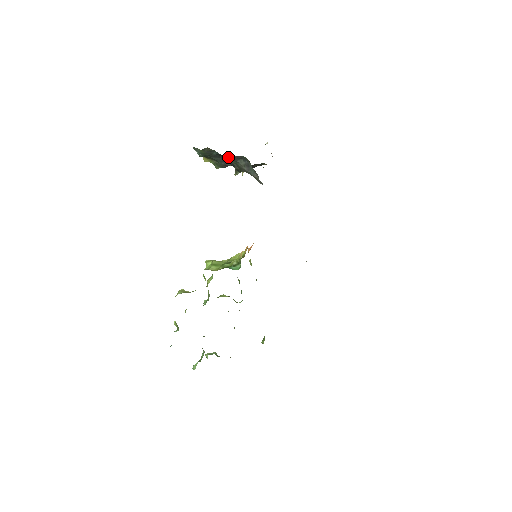
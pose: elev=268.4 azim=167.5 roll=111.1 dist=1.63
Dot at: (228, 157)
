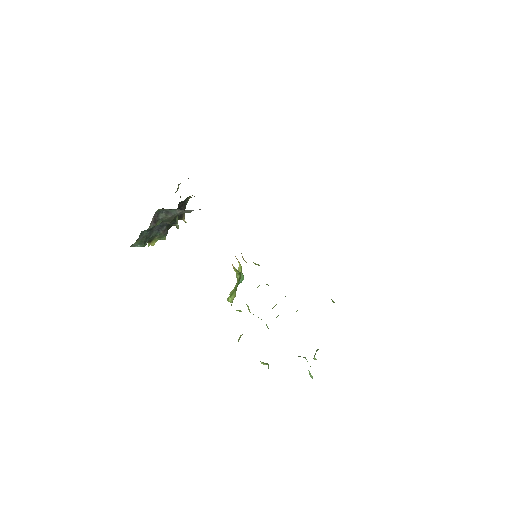
Dot at: (151, 224)
